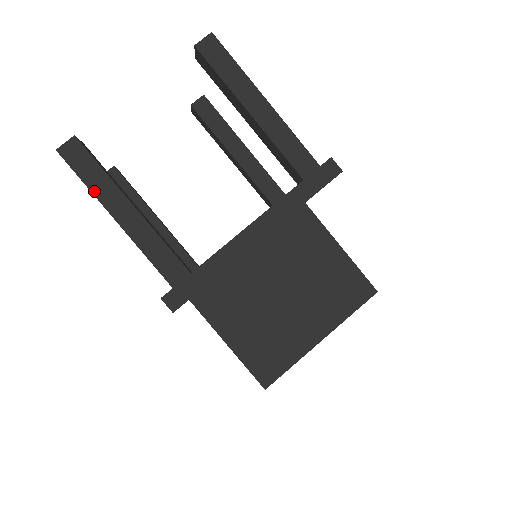
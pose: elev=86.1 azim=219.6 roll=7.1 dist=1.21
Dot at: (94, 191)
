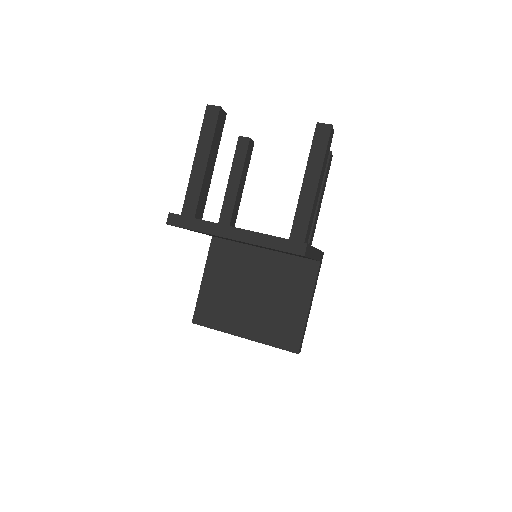
Dot at: (200, 139)
